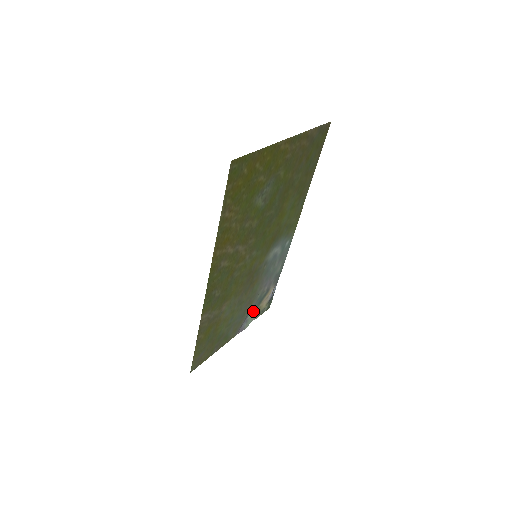
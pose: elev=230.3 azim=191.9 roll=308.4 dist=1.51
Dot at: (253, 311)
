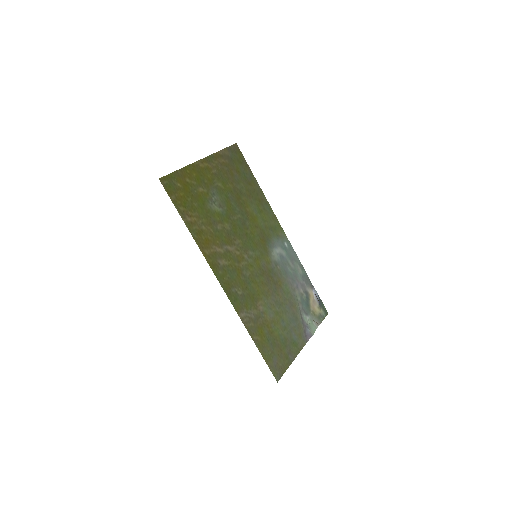
Dot at: (308, 316)
